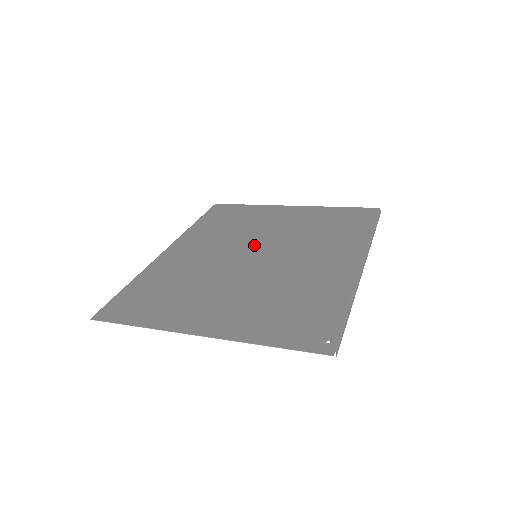
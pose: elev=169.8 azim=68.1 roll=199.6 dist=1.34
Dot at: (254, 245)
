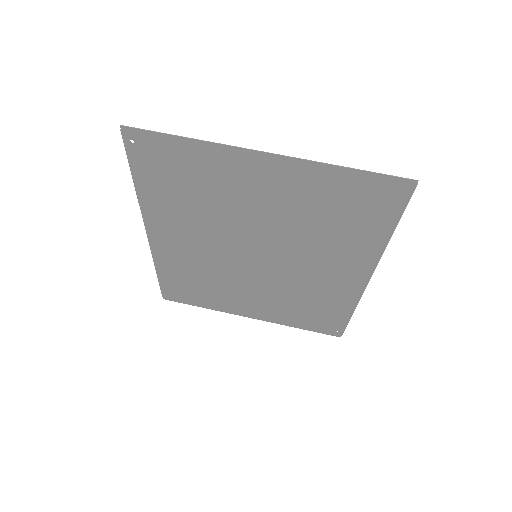
Dot at: (246, 241)
